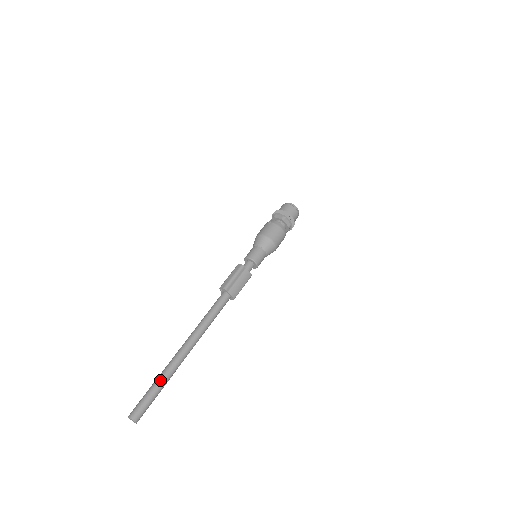
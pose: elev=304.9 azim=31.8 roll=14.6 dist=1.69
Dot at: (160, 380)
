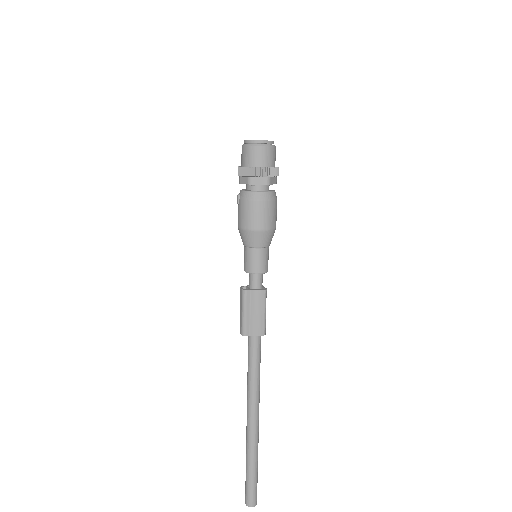
Dot at: (248, 462)
